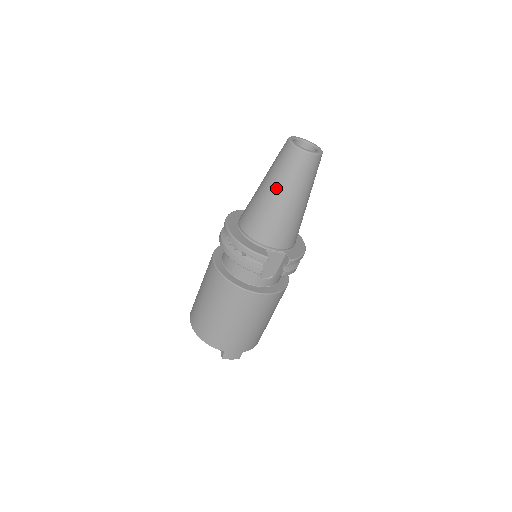
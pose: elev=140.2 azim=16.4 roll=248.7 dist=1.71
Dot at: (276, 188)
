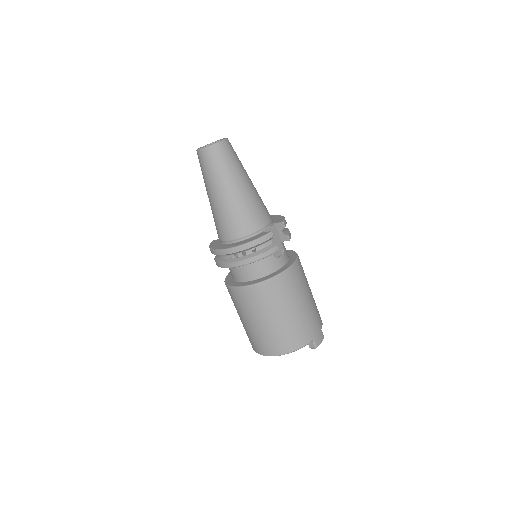
Dot at: (226, 185)
